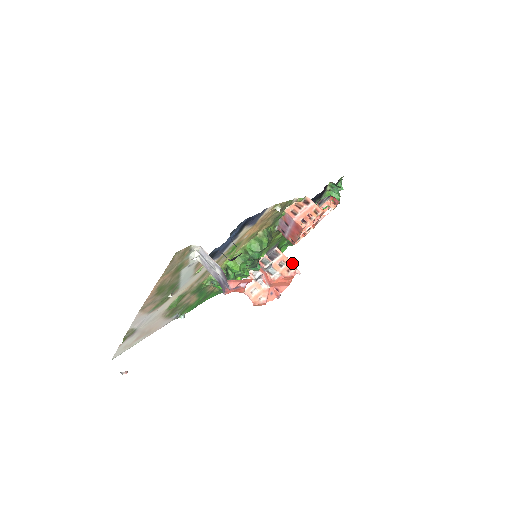
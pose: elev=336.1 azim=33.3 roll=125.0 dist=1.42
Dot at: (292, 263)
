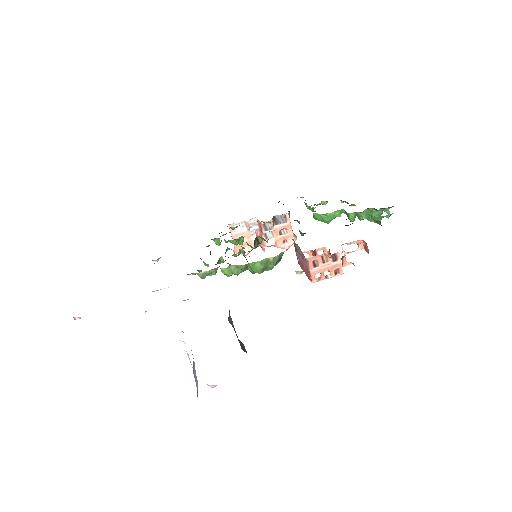
Dot at: (293, 236)
